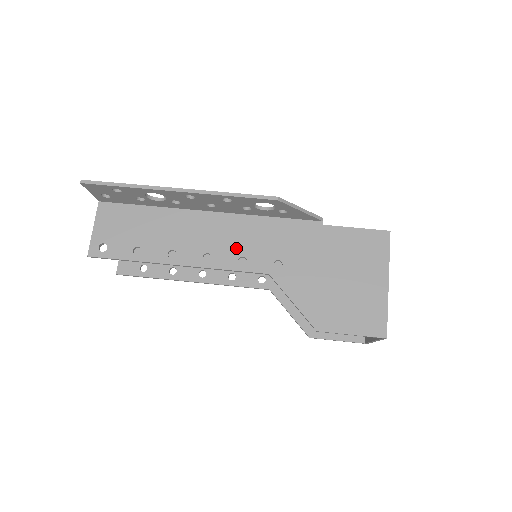
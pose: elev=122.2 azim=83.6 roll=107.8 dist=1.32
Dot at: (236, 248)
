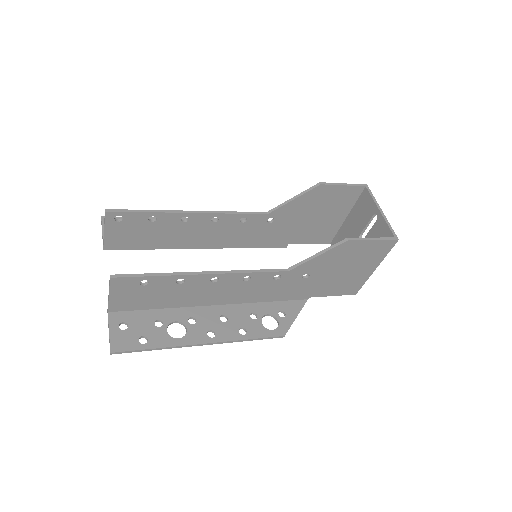
Dot at: (234, 225)
